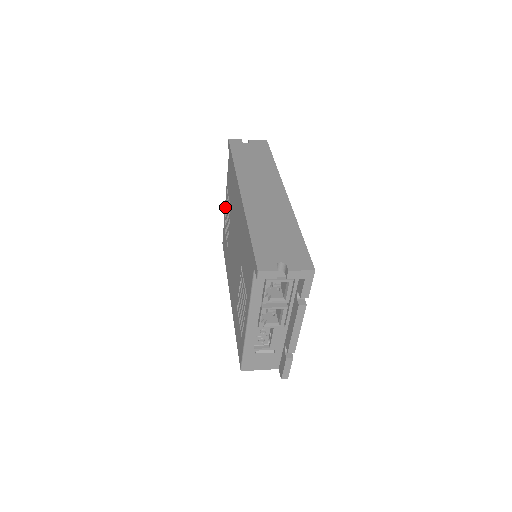
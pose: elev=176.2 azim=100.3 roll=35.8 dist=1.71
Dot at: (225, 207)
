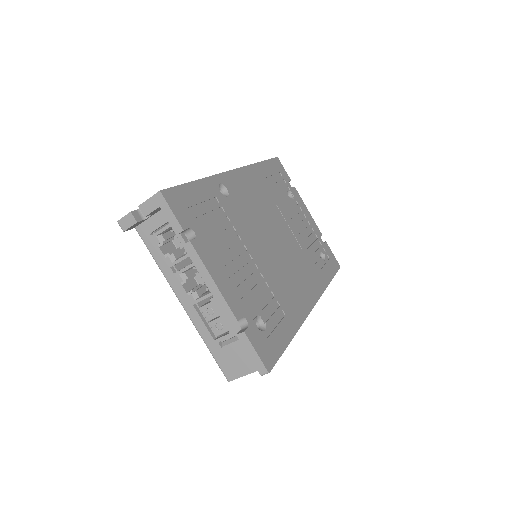
Dot at: occluded
